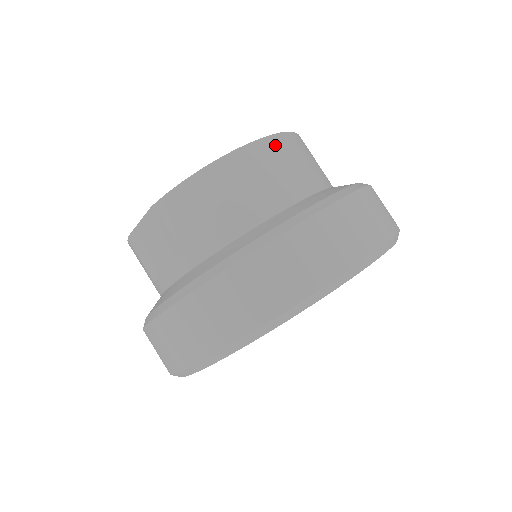
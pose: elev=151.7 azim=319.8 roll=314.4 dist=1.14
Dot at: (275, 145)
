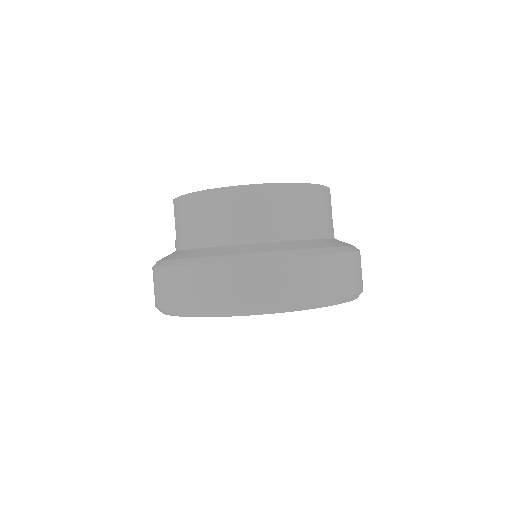
Dot at: (250, 194)
